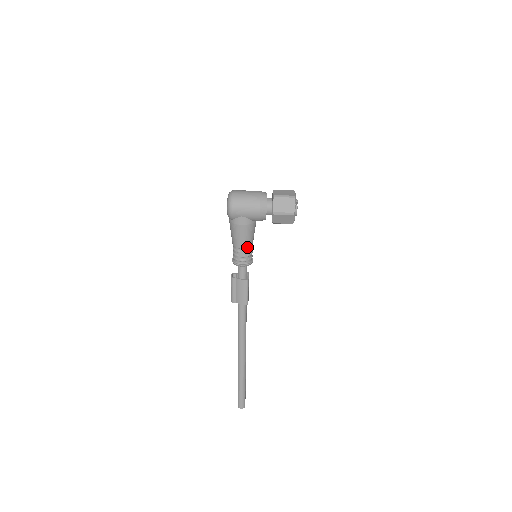
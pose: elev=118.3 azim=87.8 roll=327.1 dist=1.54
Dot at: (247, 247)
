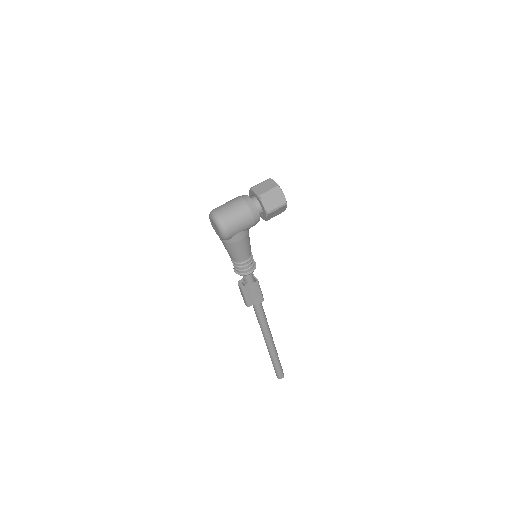
Dot at: (249, 255)
